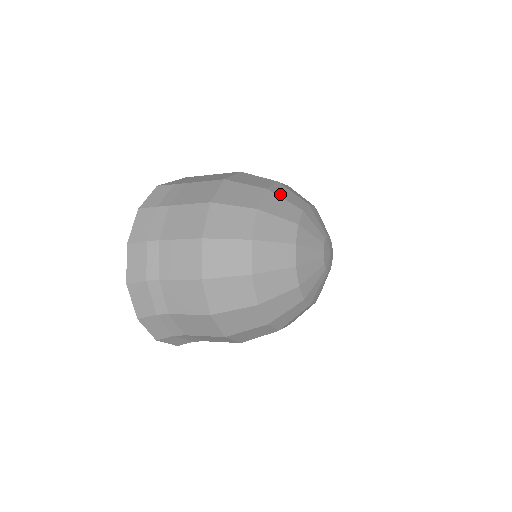
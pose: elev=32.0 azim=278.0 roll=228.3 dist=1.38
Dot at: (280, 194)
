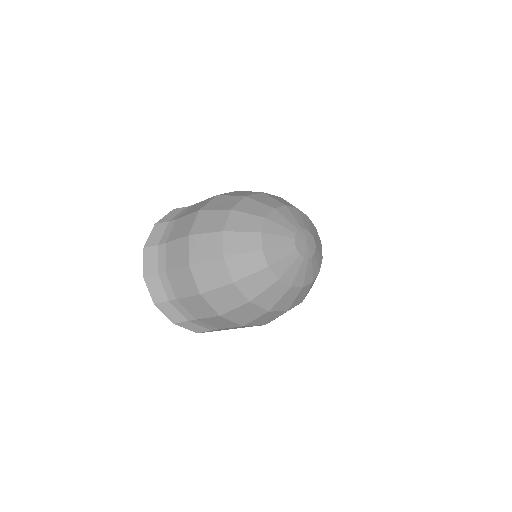
Dot at: (257, 199)
